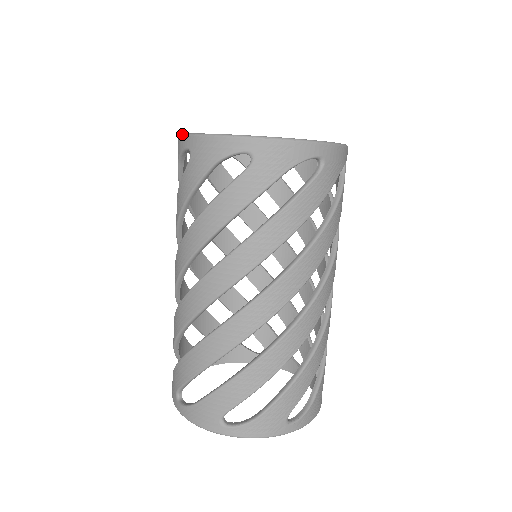
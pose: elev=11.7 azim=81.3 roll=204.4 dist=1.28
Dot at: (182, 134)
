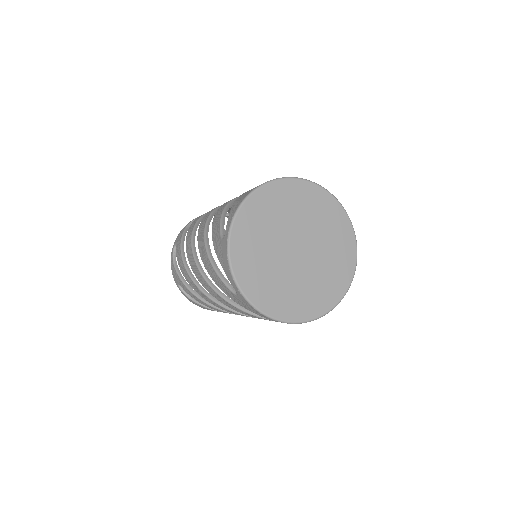
Dot at: (234, 279)
